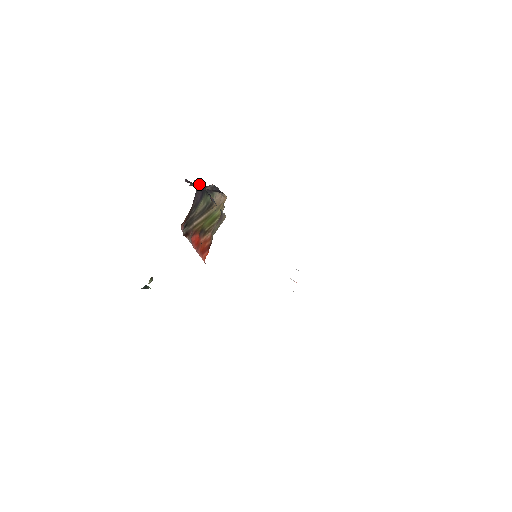
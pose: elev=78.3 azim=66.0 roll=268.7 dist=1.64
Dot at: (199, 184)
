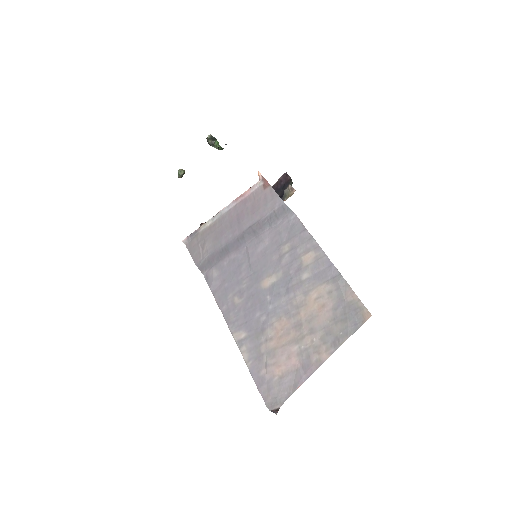
Dot at: occluded
